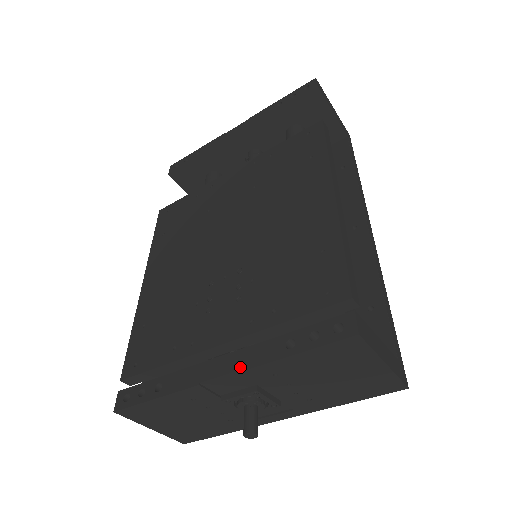
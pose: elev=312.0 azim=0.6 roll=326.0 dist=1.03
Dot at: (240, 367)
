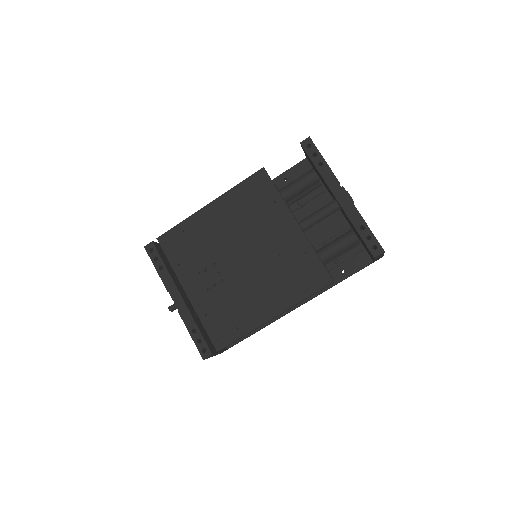
Dot at: (180, 311)
